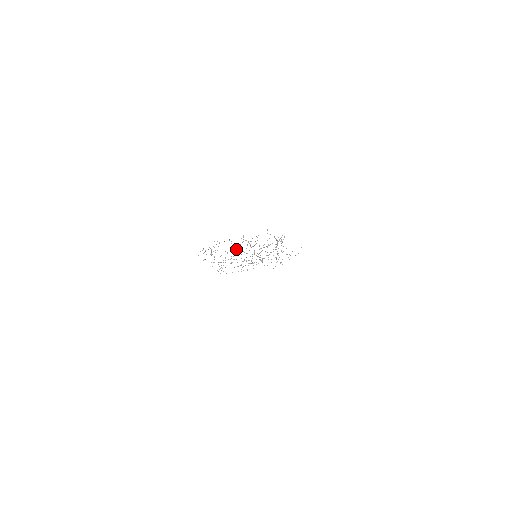
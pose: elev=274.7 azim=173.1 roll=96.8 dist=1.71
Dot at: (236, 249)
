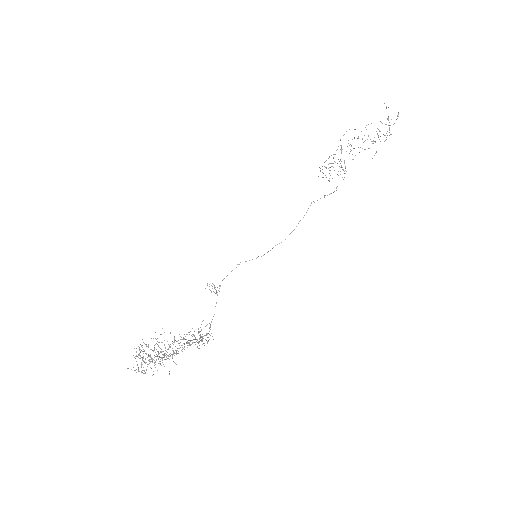
Dot at: occluded
